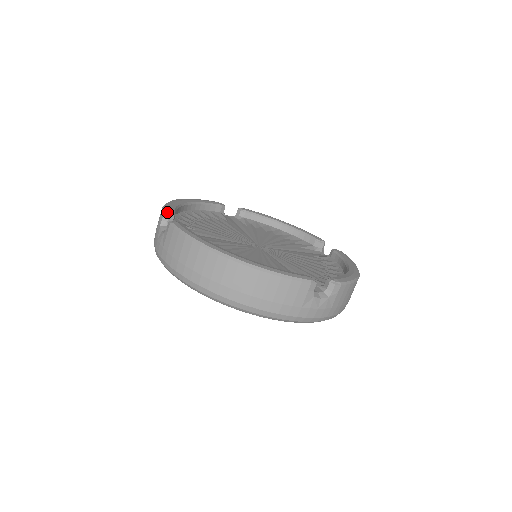
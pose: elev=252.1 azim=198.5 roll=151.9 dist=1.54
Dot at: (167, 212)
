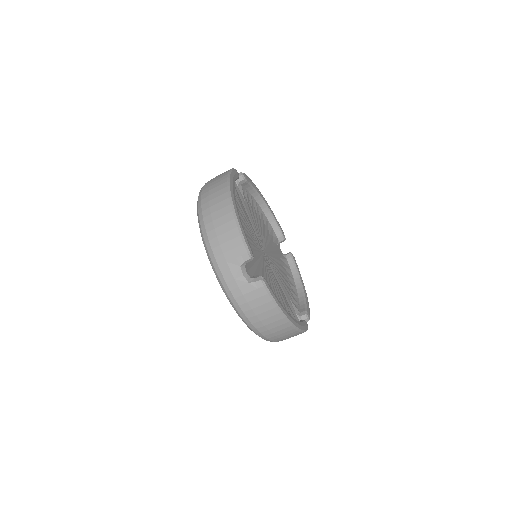
Dot at: (243, 174)
